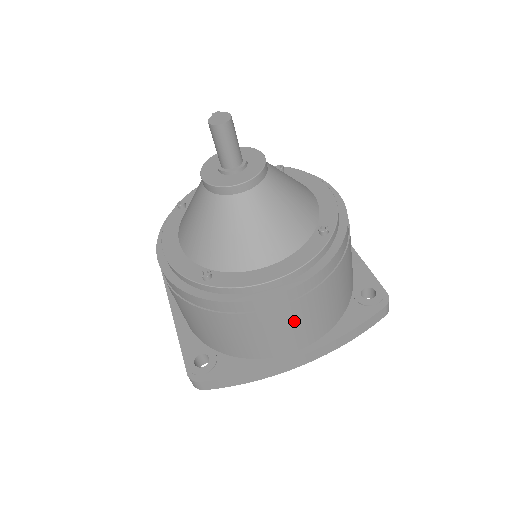
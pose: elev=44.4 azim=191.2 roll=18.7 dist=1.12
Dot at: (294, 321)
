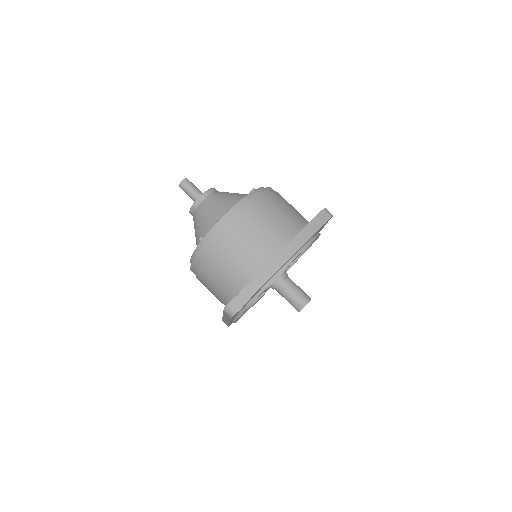
Dot at: (256, 230)
